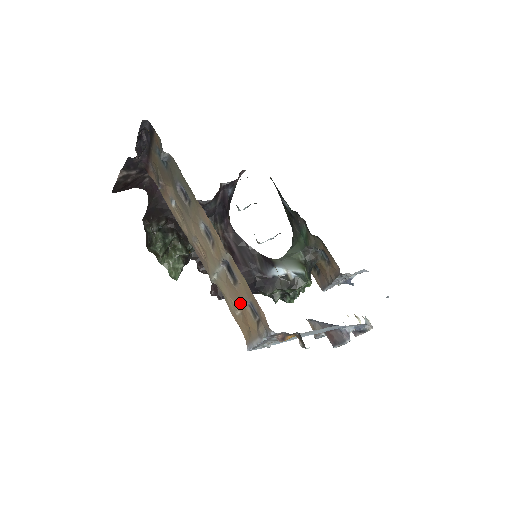
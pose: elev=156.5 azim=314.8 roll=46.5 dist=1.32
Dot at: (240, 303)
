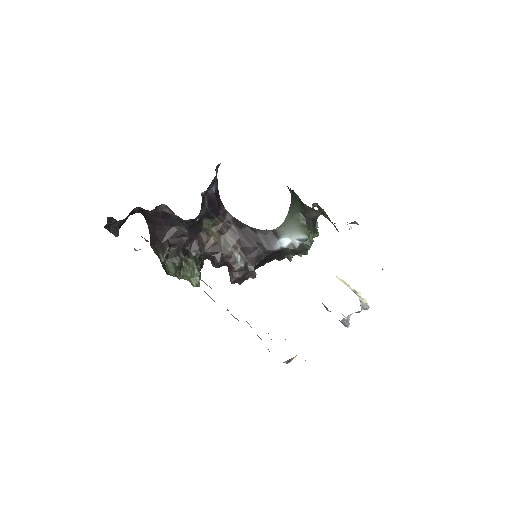
Dot at: occluded
